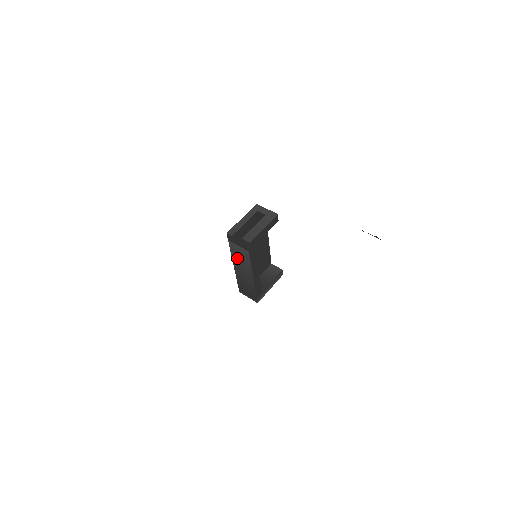
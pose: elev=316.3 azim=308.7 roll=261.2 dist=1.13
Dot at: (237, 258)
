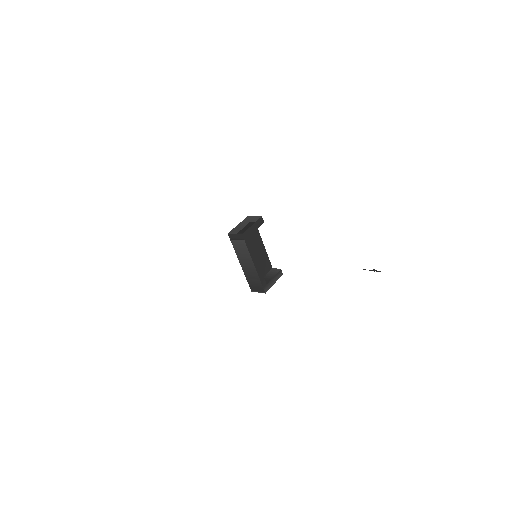
Dot at: (240, 254)
